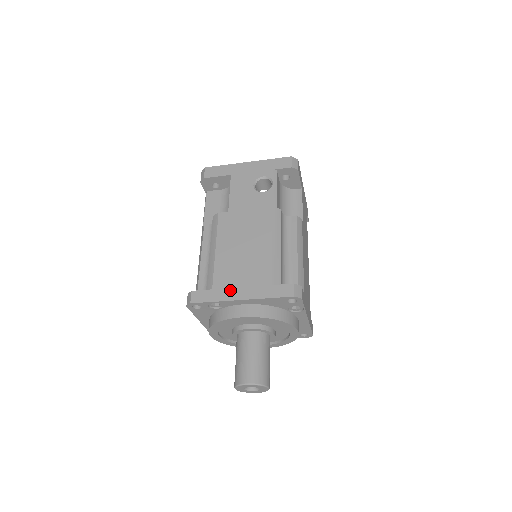
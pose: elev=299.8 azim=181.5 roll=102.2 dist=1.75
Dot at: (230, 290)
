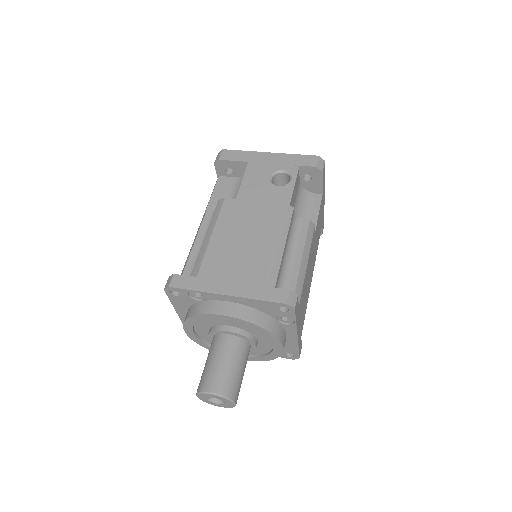
Dot at: (216, 282)
